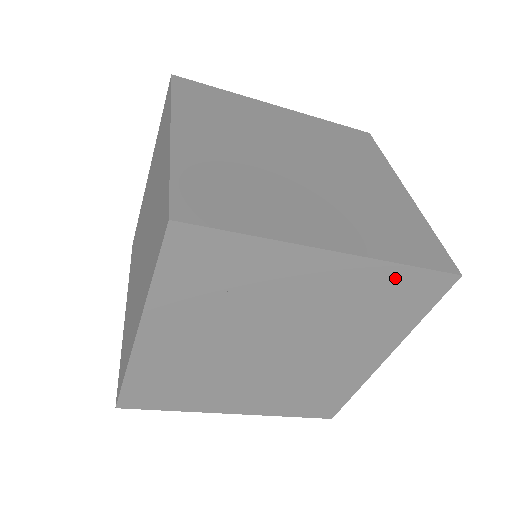
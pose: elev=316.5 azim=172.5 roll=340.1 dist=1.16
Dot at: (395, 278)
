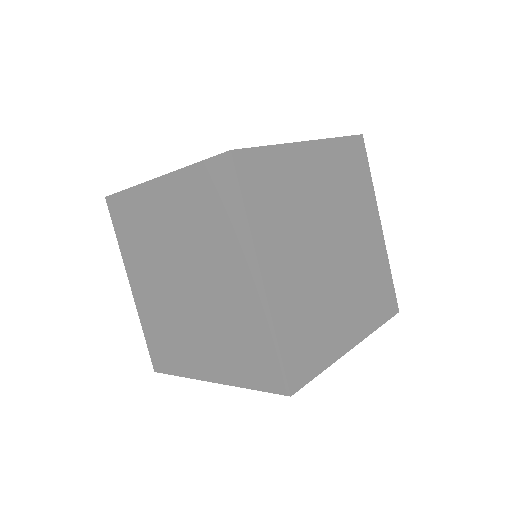
Dot at: (386, 275)
